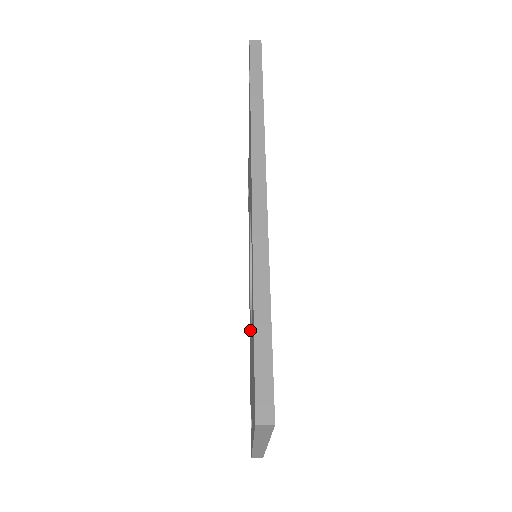
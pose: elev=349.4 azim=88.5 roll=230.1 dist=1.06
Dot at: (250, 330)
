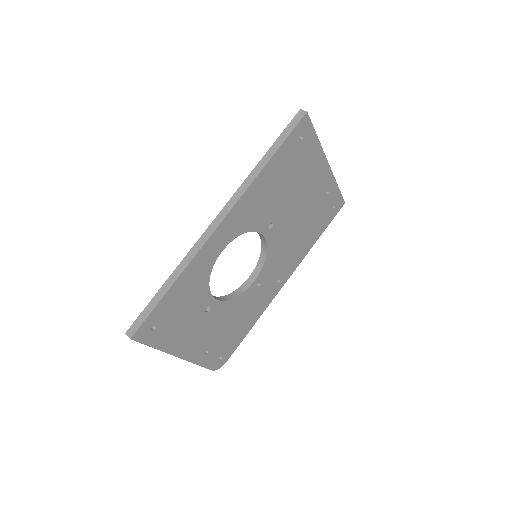
Dot at: occluded
